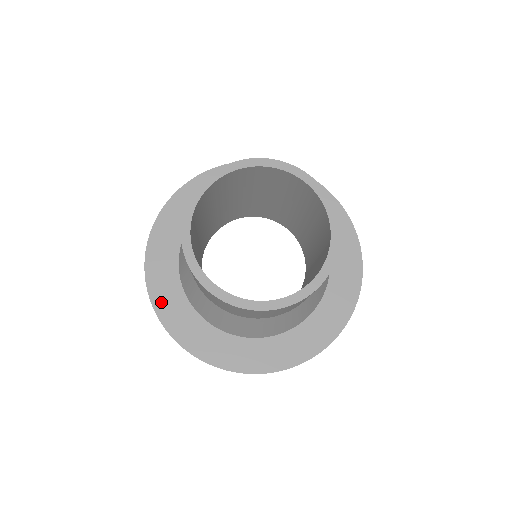
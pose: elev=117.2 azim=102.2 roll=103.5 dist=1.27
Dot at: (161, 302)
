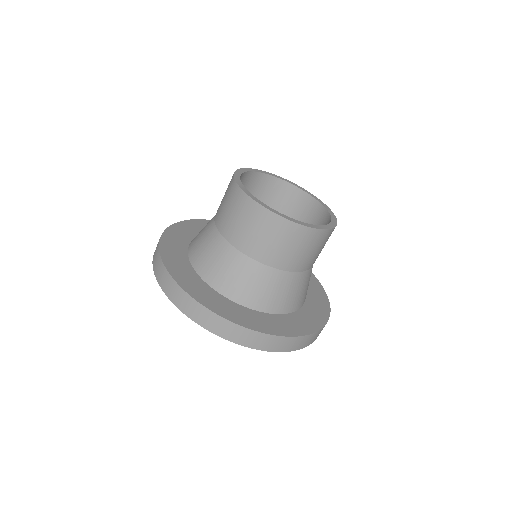
Dot at: (175, 230)
